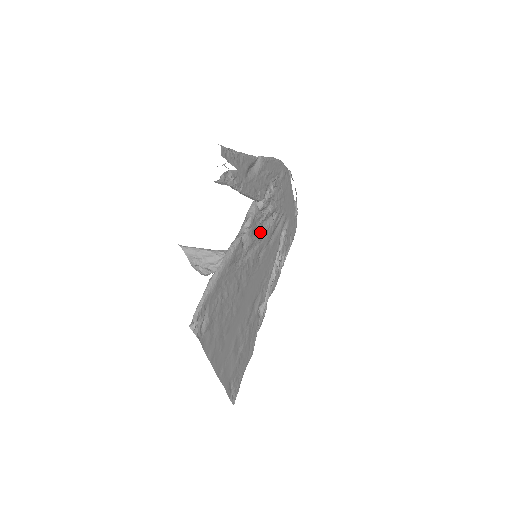
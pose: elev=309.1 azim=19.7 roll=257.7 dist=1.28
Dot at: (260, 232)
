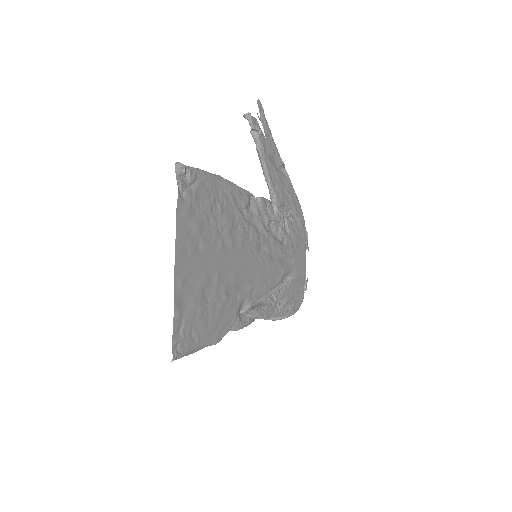
Dot at: (267, 230)
